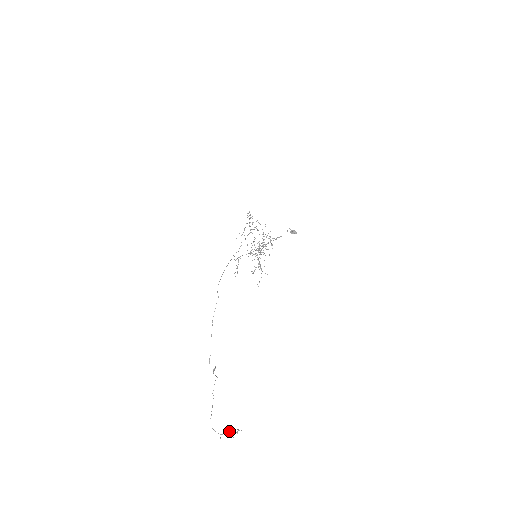
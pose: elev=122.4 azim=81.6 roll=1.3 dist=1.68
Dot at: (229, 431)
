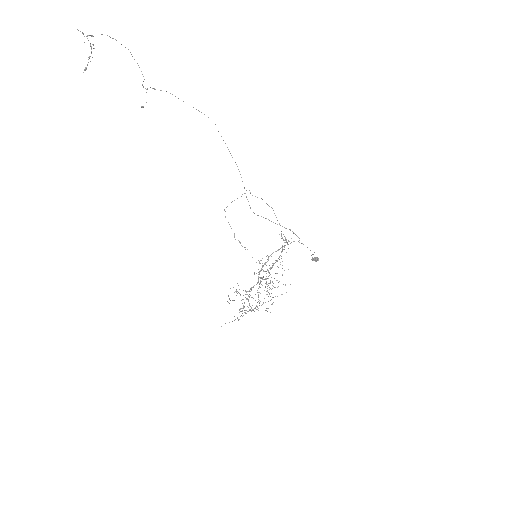
Dot at: (91, 46)
